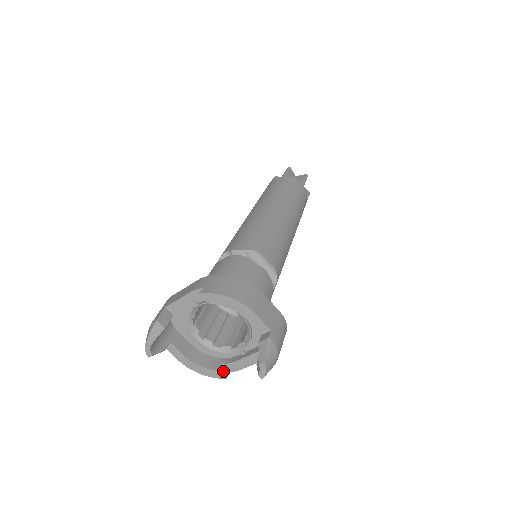
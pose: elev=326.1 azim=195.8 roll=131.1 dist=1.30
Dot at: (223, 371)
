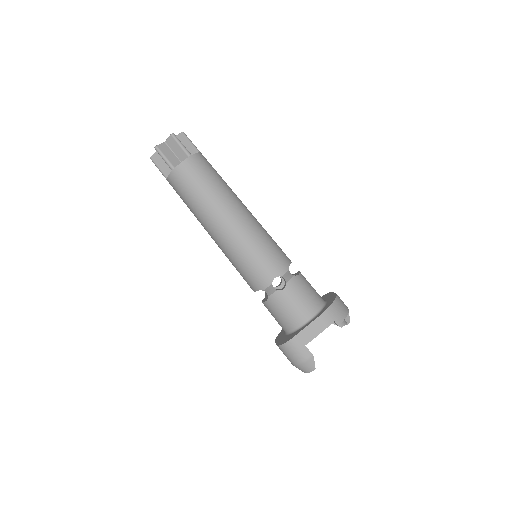
Dot at: occluded
